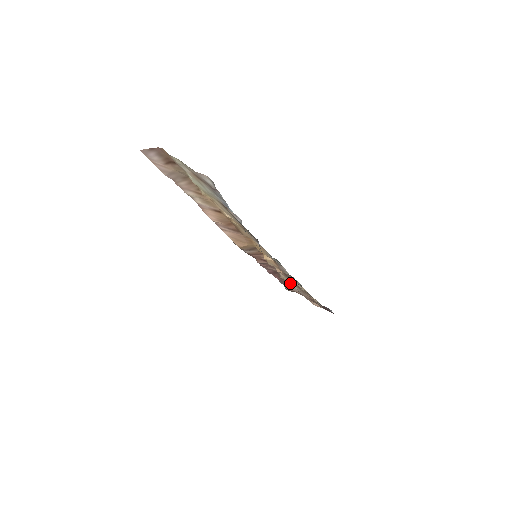
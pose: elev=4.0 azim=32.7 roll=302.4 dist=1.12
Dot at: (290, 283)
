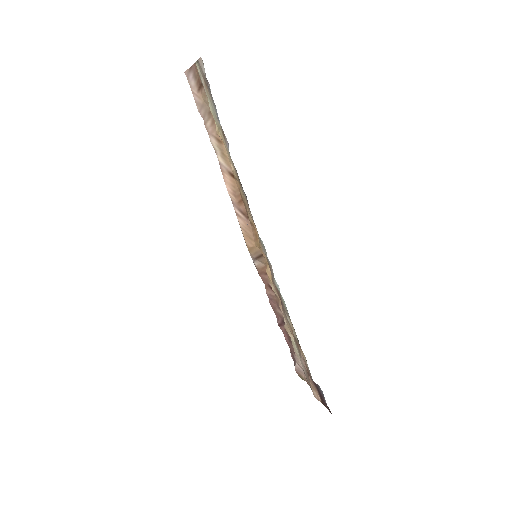
Dot at: (293, 342)
